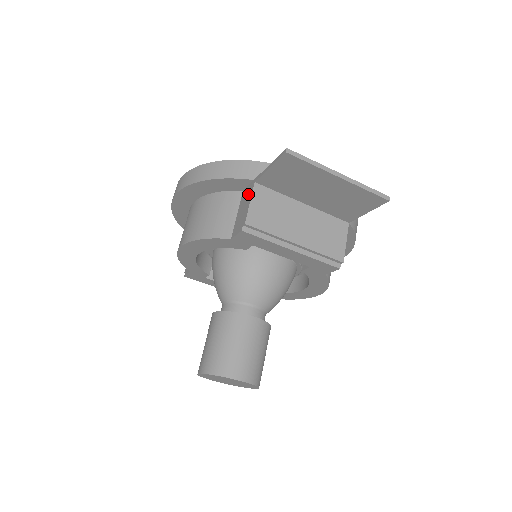
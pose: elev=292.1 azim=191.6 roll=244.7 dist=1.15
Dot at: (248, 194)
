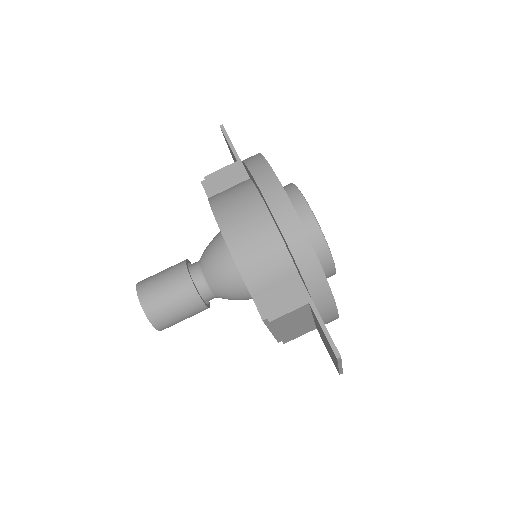
Dot at: (297, 298)
